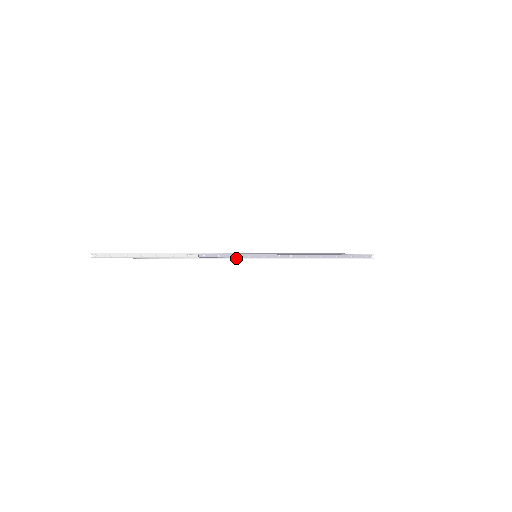
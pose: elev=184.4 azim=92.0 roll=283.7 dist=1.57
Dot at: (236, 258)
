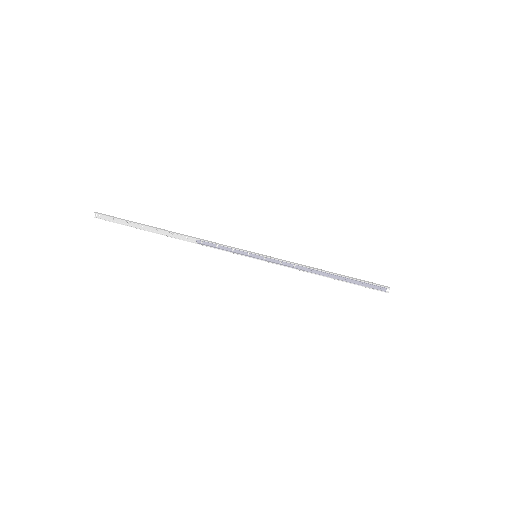
Dot at: (234, 253)
